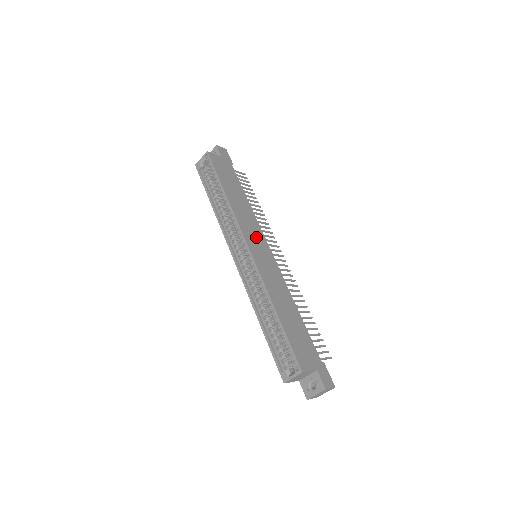
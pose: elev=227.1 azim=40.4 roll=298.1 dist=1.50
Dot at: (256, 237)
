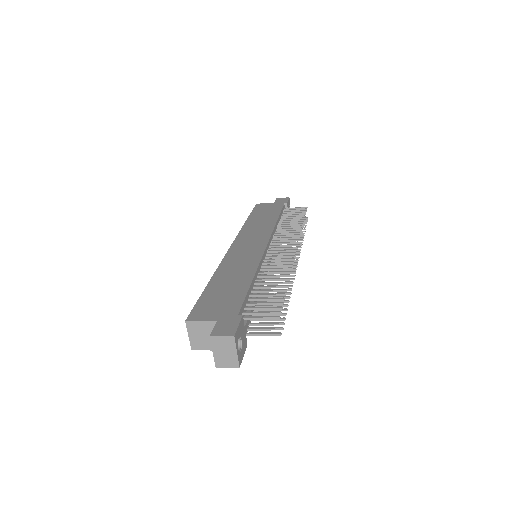
Dot at: (254, 238)
